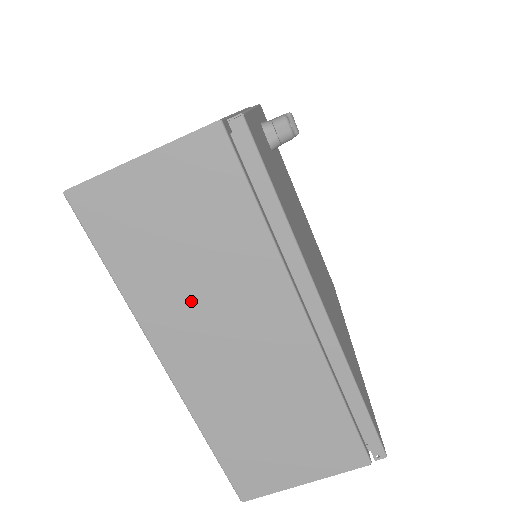
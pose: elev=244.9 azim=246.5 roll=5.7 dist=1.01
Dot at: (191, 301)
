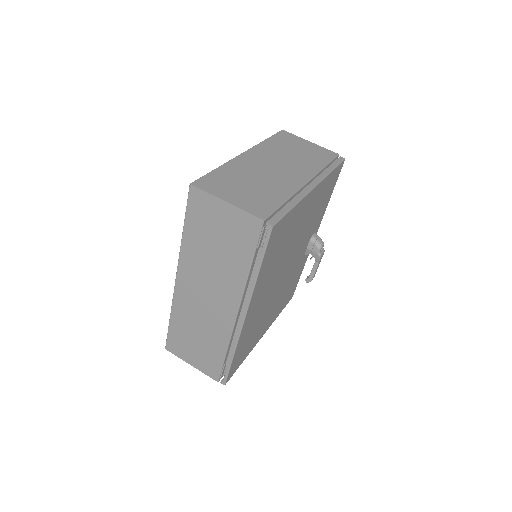
Dot at: (279, 155)
